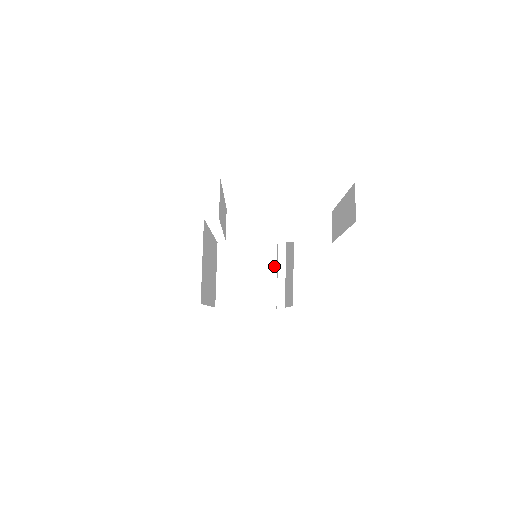
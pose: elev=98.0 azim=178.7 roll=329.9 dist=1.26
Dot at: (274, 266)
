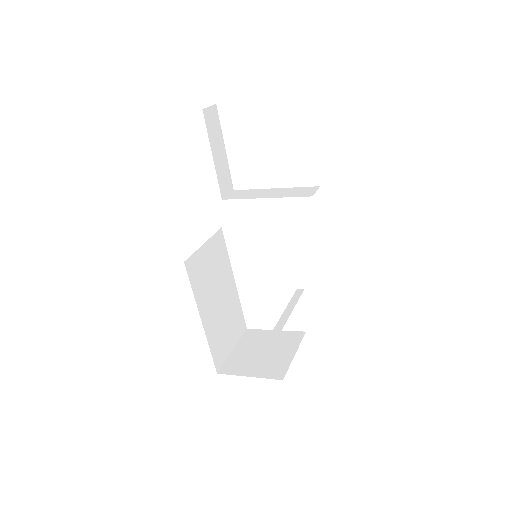
Dot at: (295, 347)
